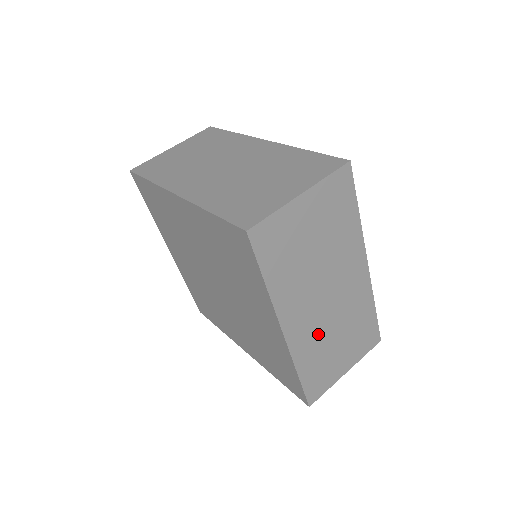
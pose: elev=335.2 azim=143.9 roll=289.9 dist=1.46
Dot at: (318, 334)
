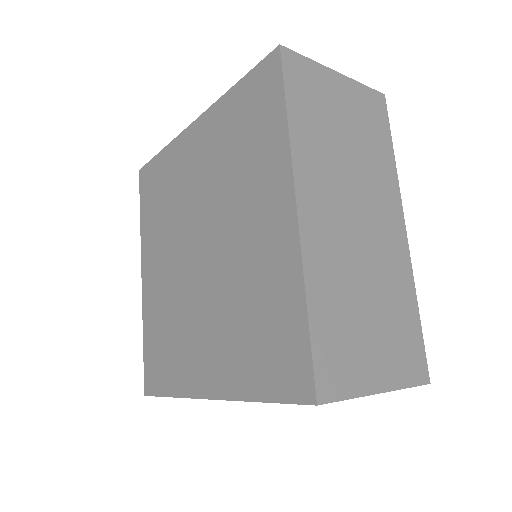
Dot at: (342, 265)
